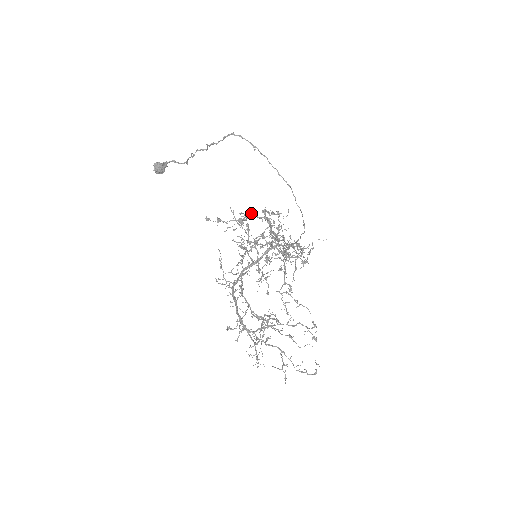
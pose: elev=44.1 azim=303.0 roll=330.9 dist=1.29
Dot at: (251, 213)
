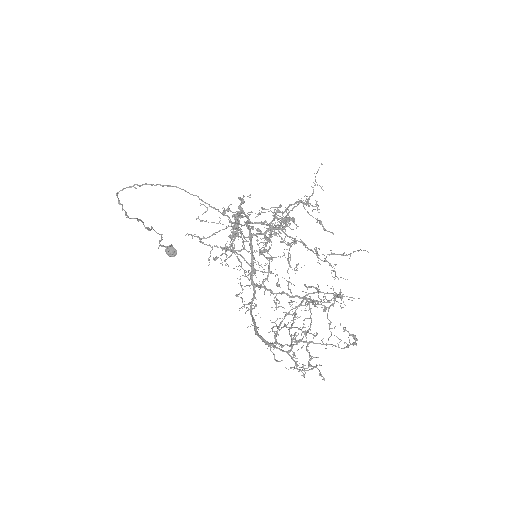
Dot at: occluded
